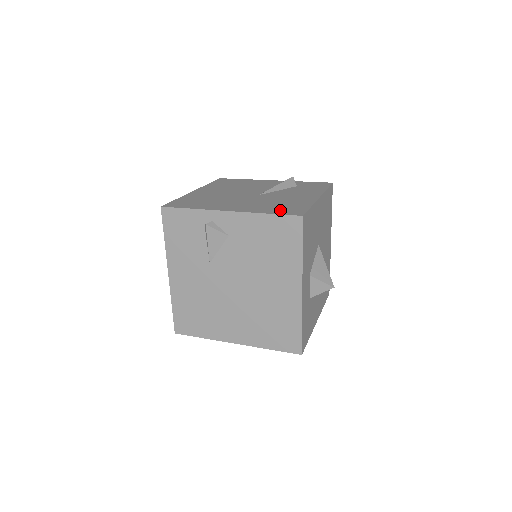
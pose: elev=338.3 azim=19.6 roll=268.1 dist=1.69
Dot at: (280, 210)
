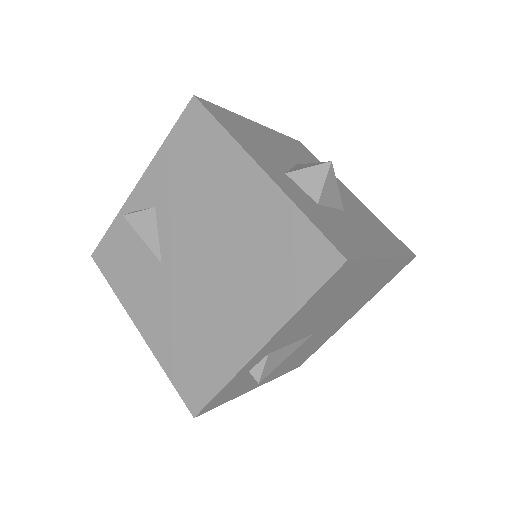
Dot at: occluded
